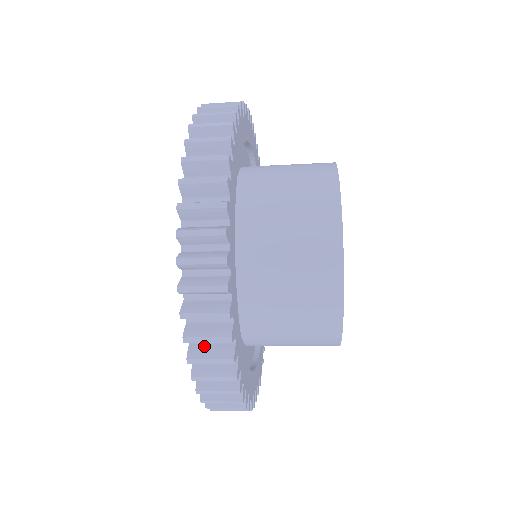
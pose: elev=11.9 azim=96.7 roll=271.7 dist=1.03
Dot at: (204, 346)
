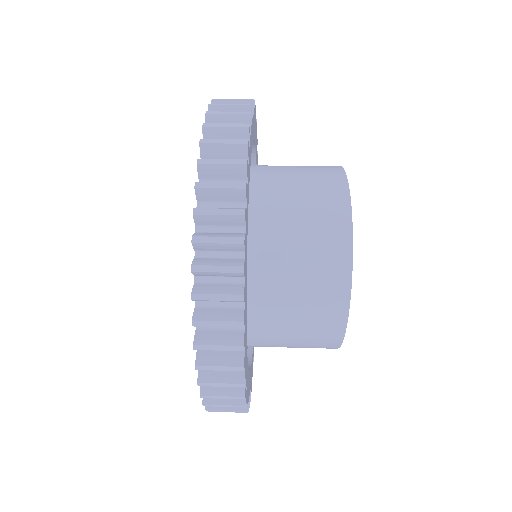
Dot at: occluded
